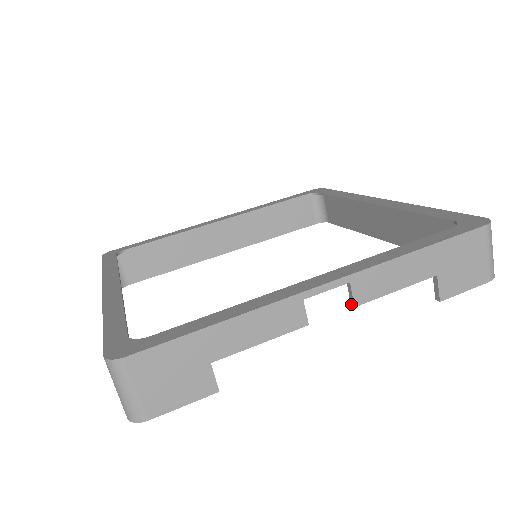
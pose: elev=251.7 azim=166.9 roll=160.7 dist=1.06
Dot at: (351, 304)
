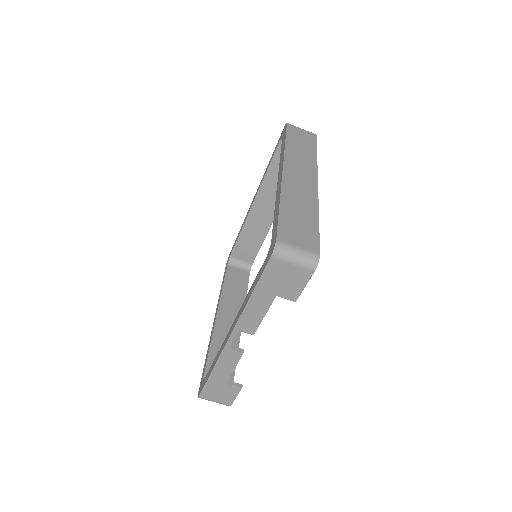
Dot at: (253, 333)
